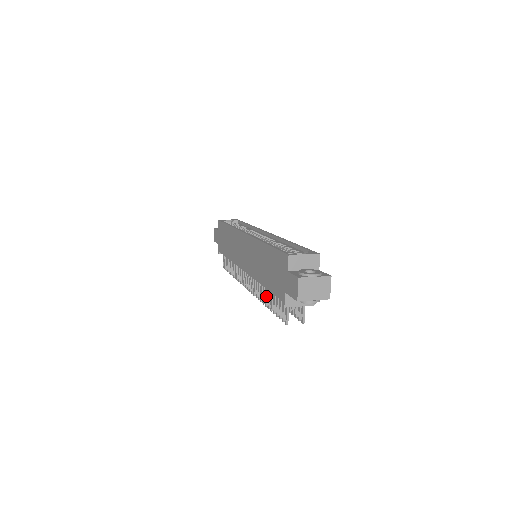
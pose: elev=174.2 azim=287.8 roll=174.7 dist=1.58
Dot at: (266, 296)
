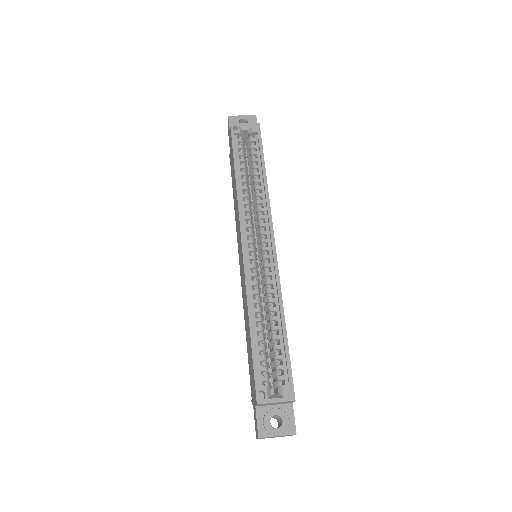
Dot at: occluded
